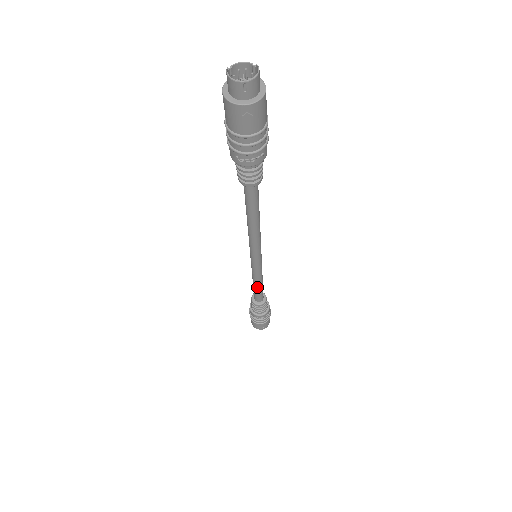
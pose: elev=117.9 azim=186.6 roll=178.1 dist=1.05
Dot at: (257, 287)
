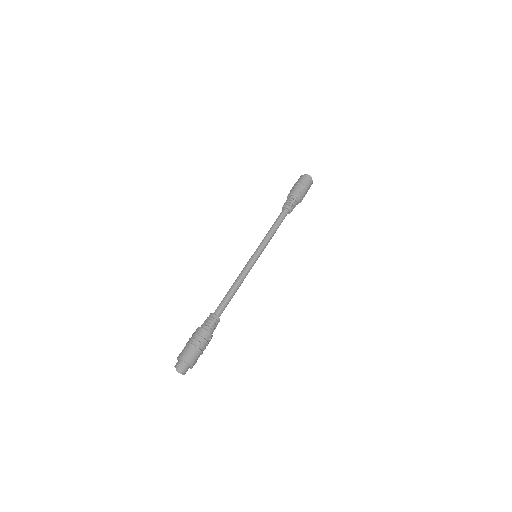
Dot at: (276, 230)
